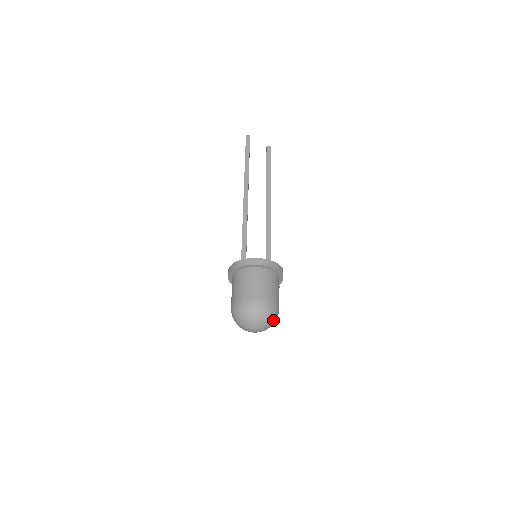
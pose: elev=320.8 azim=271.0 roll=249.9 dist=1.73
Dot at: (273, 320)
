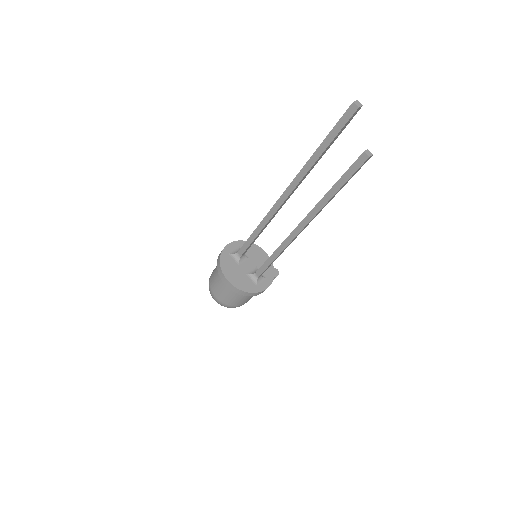
Dot at: occluded
